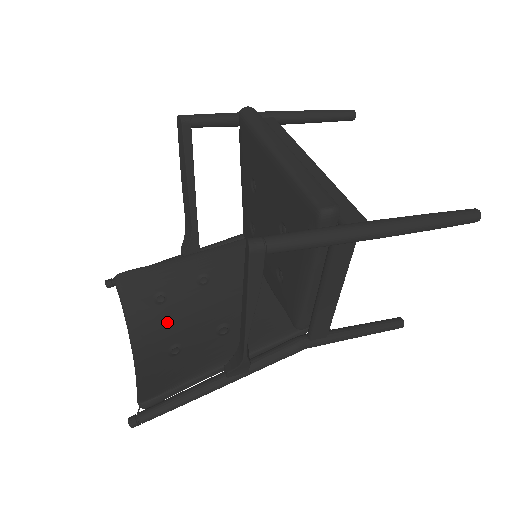
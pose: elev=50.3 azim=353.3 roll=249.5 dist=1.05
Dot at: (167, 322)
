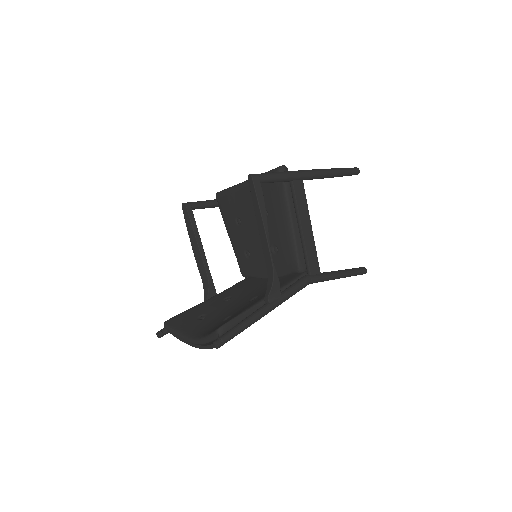
Dot at: (213, 320)
